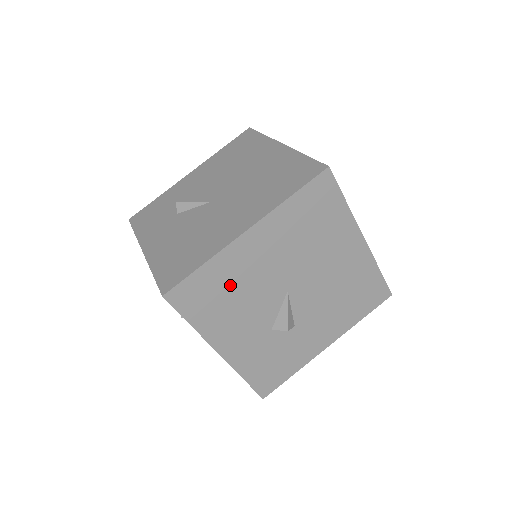
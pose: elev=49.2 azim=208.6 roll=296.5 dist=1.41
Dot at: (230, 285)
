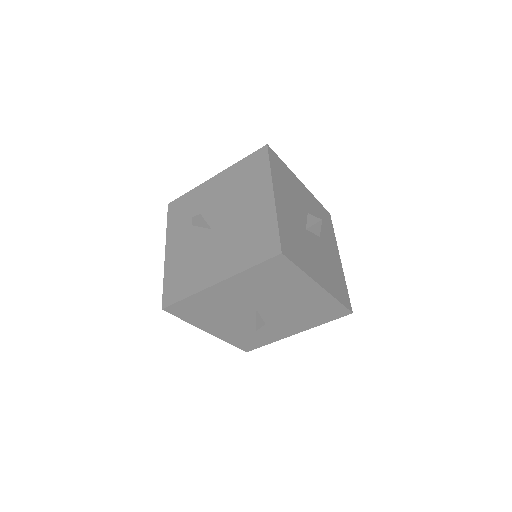
Dot at: (210, 306)
